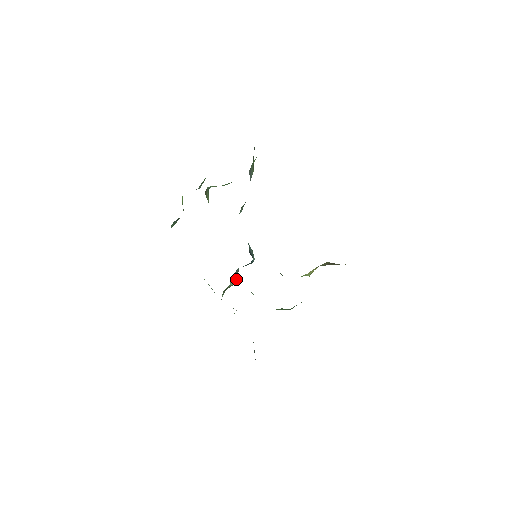
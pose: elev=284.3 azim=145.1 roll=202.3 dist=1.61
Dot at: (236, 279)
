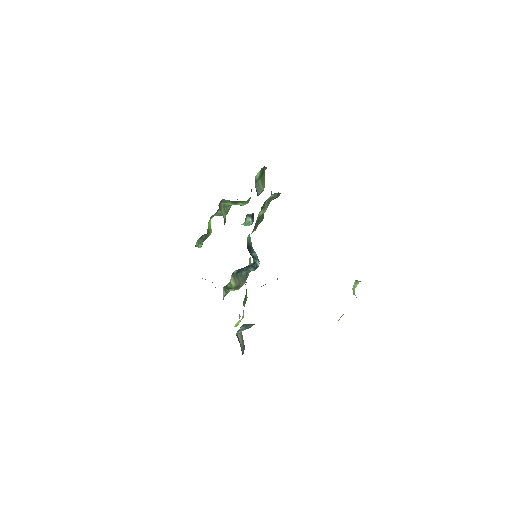
Dot at: (240, 282)
